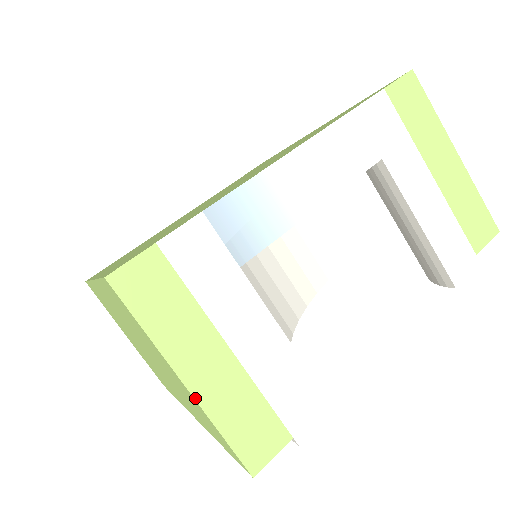
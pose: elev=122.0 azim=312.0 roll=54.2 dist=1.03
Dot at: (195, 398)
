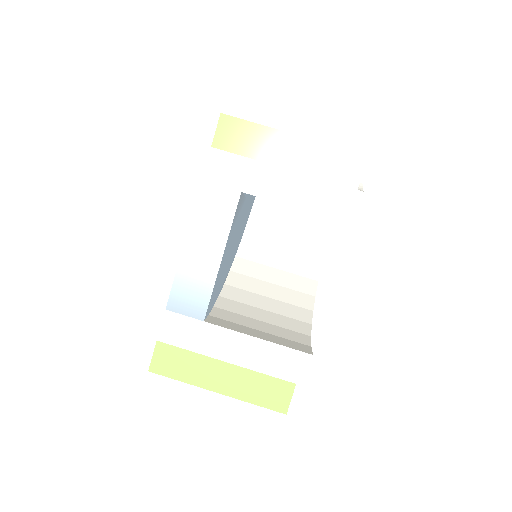
Dot at: occluded
